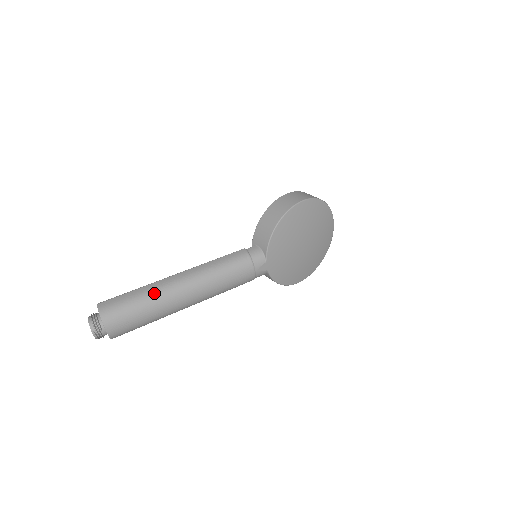
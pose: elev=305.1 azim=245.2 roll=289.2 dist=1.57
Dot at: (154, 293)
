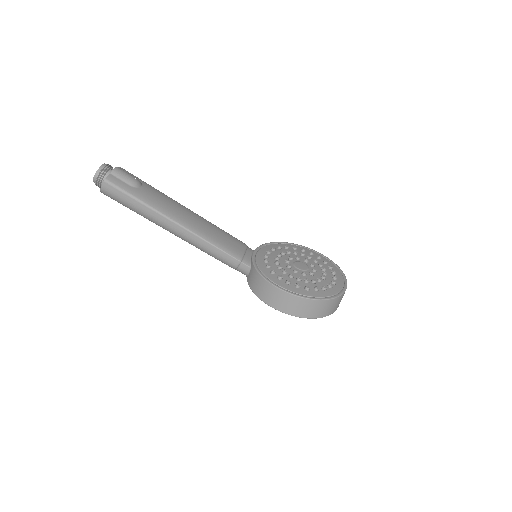
Dot at: (148, 218)
